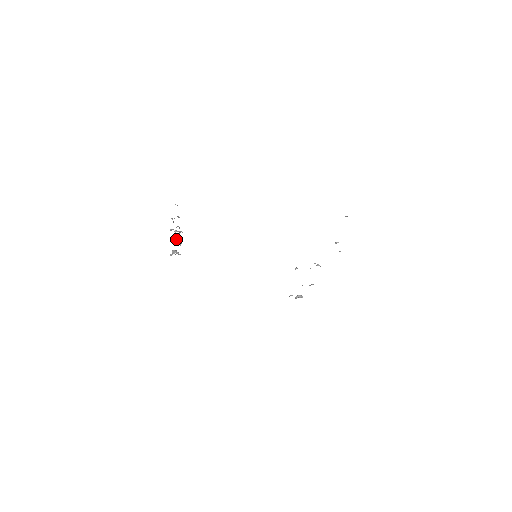
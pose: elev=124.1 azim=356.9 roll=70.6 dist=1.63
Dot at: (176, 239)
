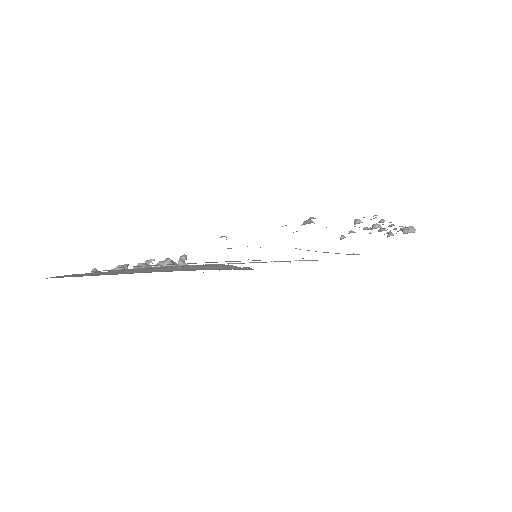
Dot at: occluded
